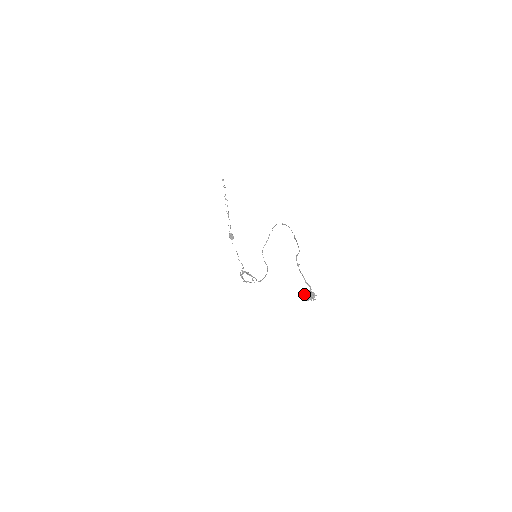
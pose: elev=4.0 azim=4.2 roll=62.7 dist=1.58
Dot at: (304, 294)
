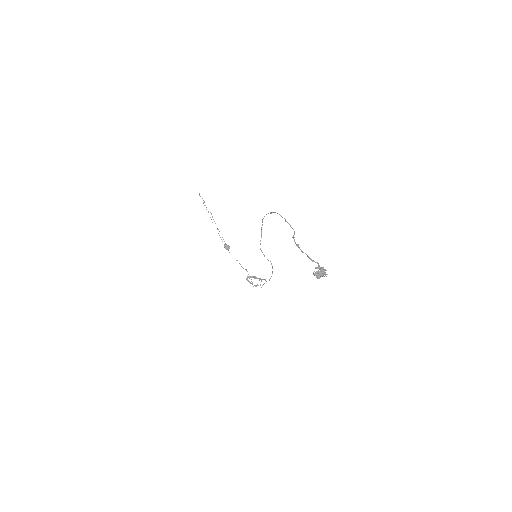
Dot at: (314, 273)
